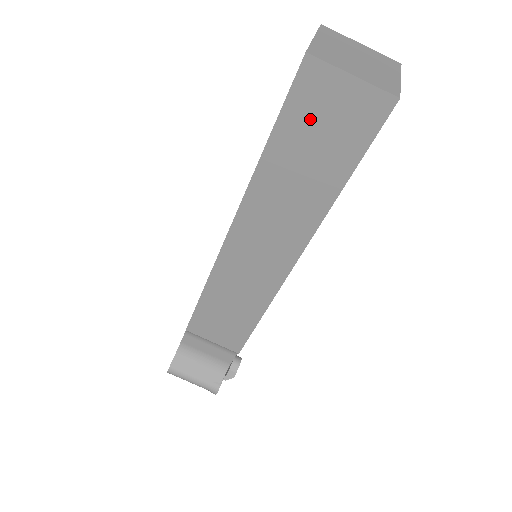
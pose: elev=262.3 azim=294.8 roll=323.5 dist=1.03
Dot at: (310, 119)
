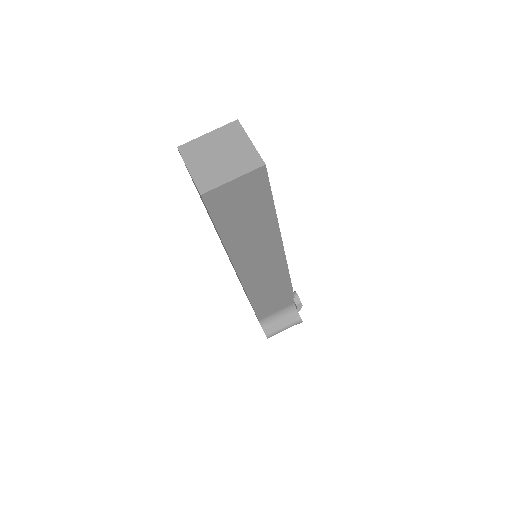
Dot at: (230, 208)
